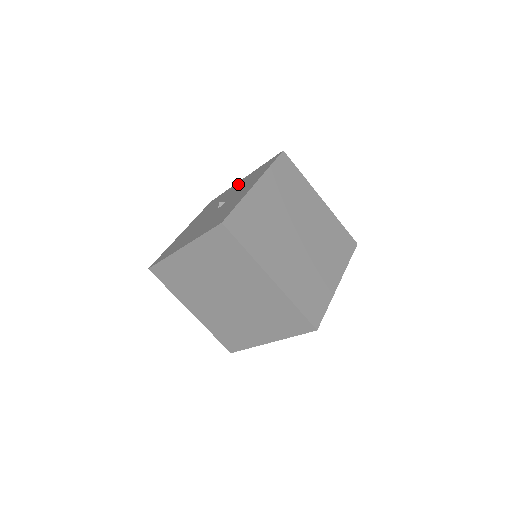
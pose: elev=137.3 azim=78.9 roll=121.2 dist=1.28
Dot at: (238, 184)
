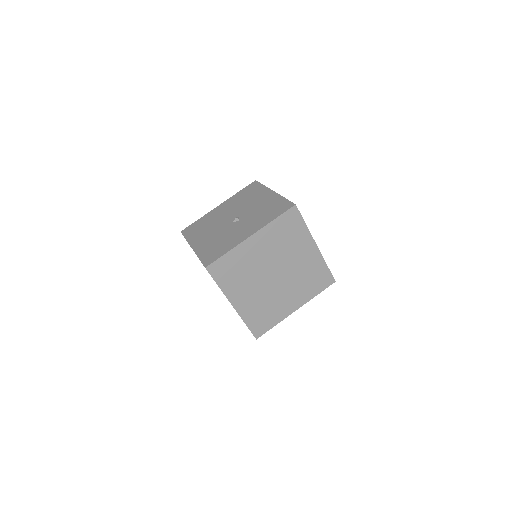
Dot at: (265, 197)
